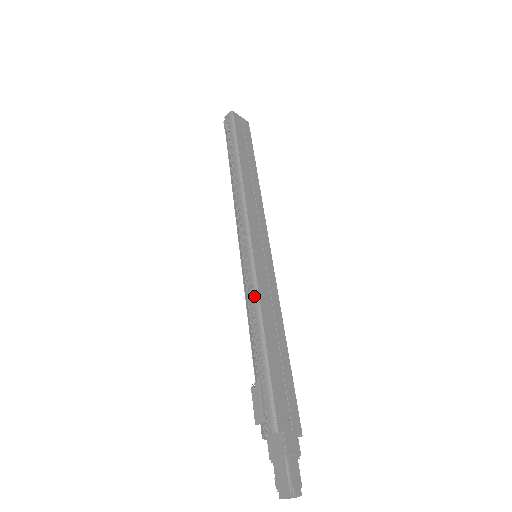
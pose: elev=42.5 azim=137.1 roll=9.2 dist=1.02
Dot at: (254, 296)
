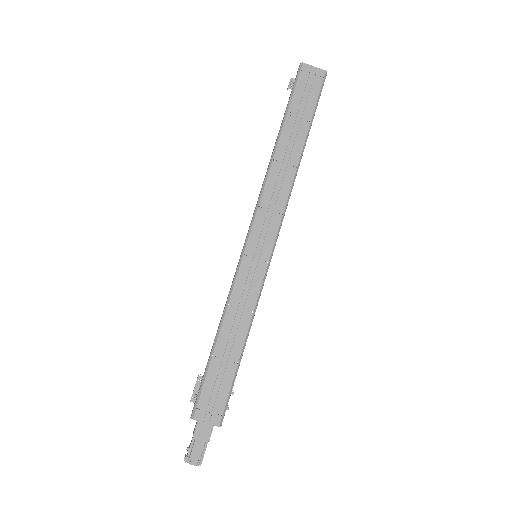
Dot at: (226, 302)
